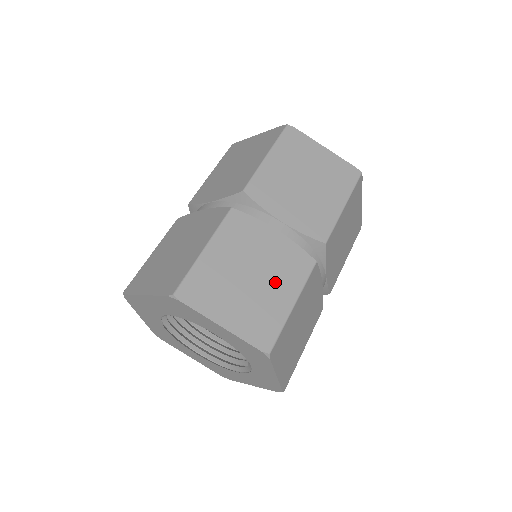
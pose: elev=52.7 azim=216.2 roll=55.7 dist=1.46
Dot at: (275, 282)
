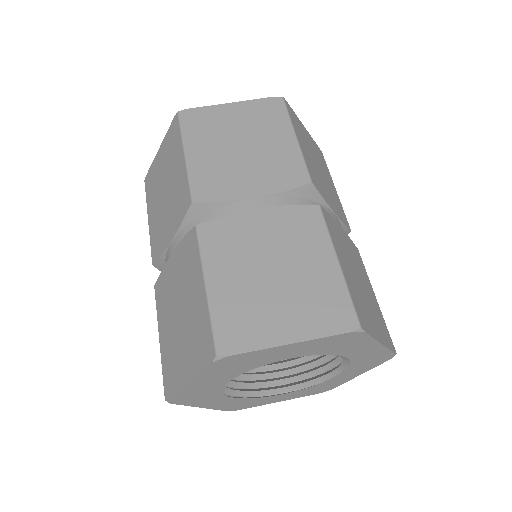
Dot at: (365, 280)
